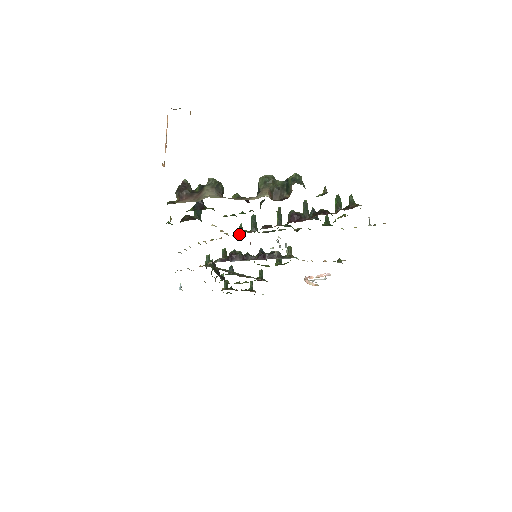
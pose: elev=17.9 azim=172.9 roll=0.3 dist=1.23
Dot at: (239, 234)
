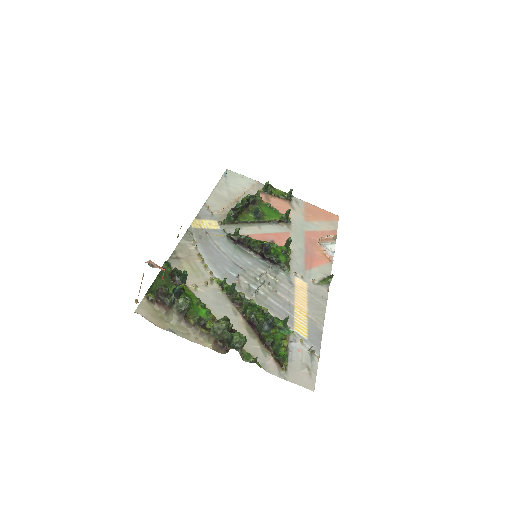
Dot at: (219, 288)
